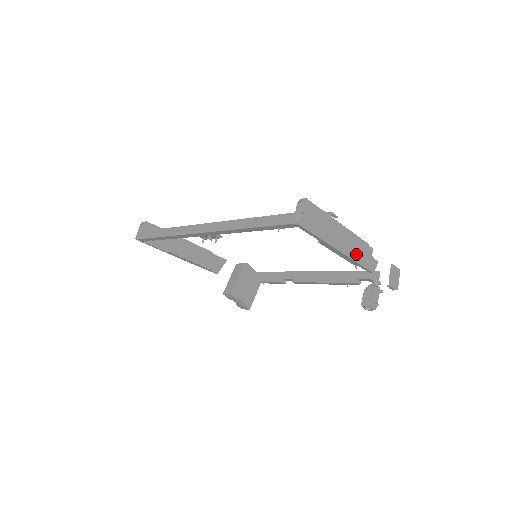
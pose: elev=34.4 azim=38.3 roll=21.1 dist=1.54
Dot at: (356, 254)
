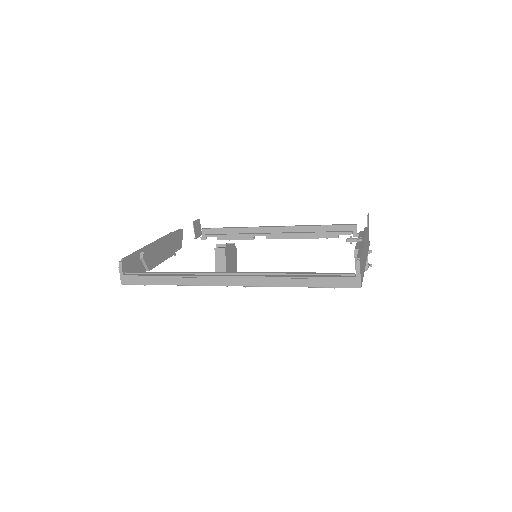
Dot at: (367, 249)
